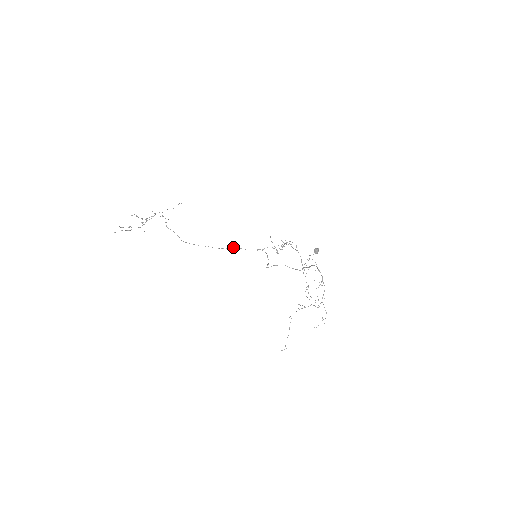
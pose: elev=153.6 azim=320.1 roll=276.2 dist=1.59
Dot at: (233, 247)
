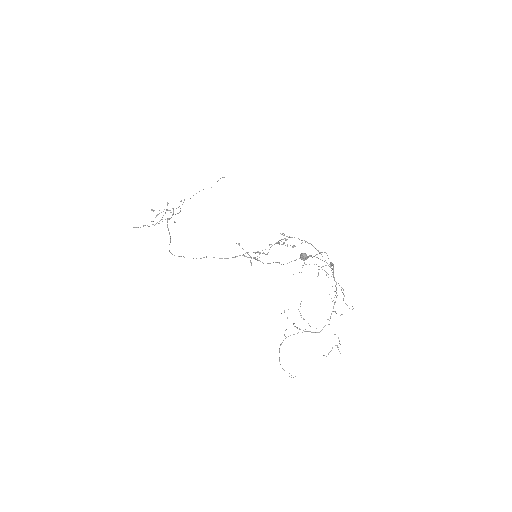
Dot at: occluded
